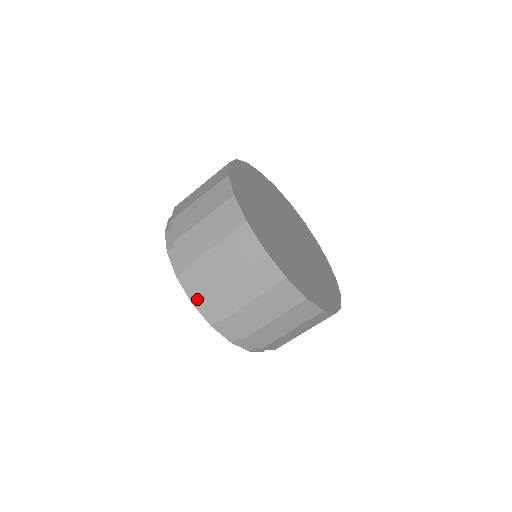
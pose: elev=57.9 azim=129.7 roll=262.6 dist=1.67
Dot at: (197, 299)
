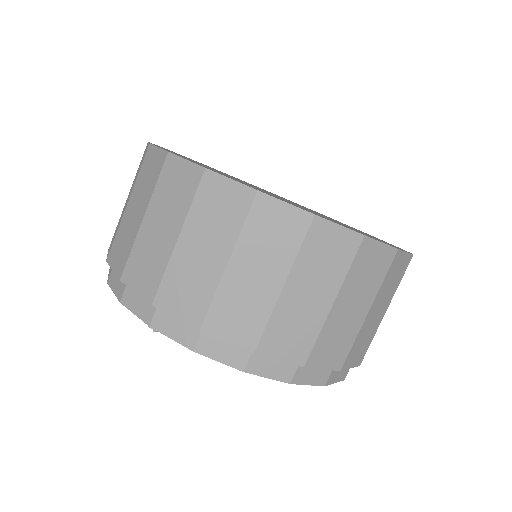
Dot at: (295, 373)
